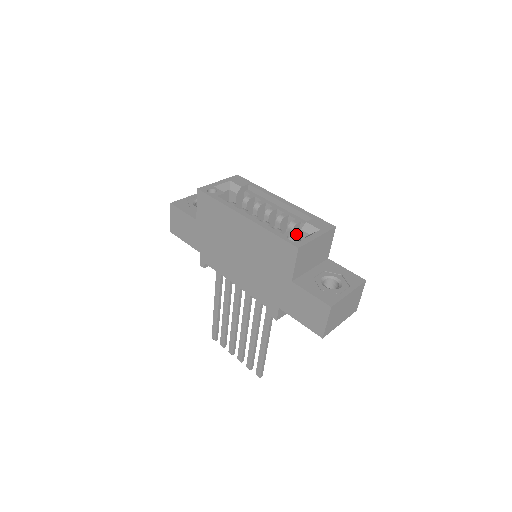
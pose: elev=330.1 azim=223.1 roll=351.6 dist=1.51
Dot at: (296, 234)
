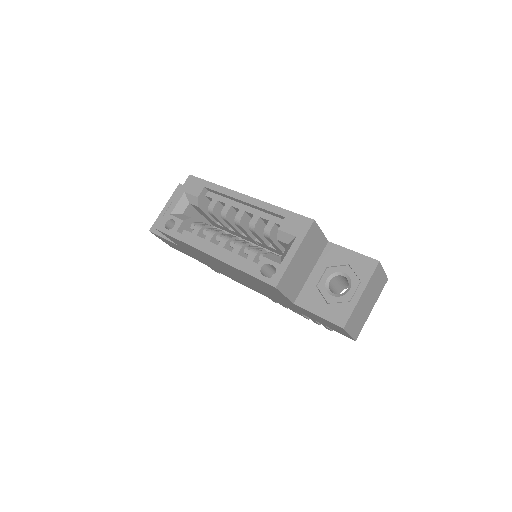
Dot at: (269, 261)
